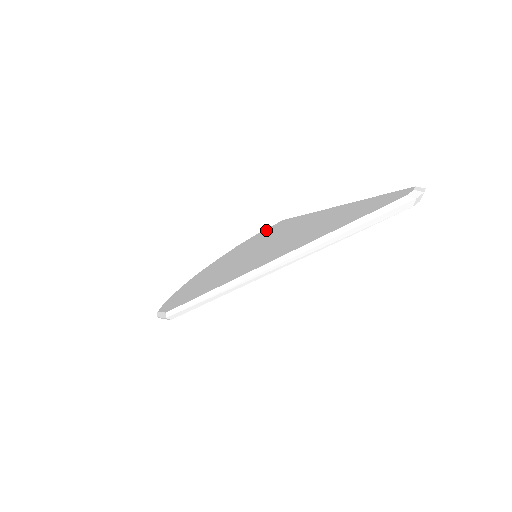
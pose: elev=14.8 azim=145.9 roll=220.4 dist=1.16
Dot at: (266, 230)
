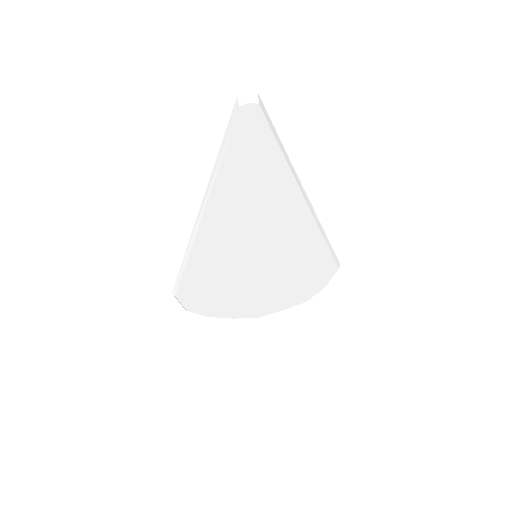
Dot at: occluded
